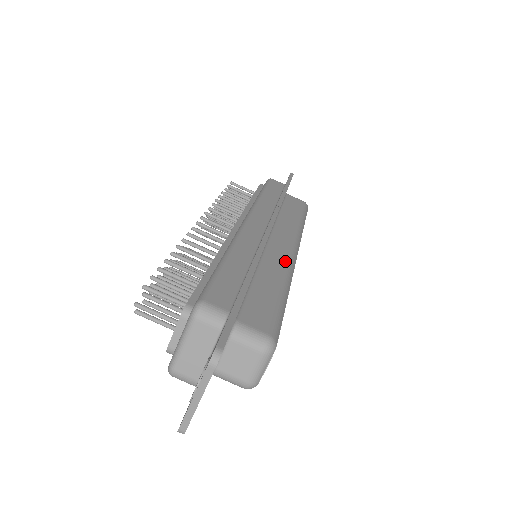
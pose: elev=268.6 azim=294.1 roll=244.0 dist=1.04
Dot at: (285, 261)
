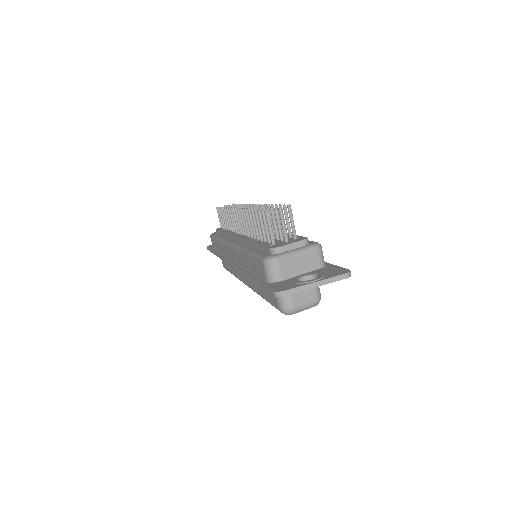
Dot at: occluded
